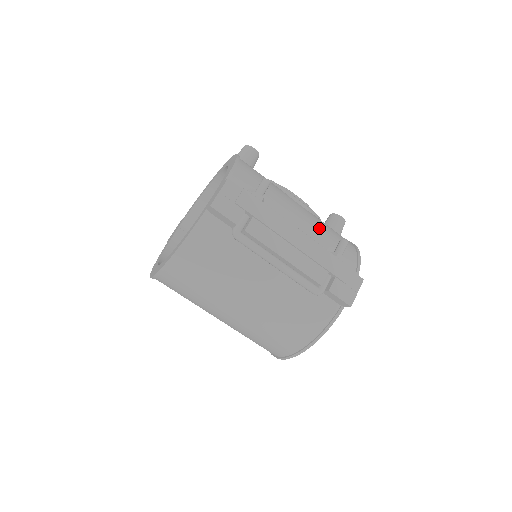
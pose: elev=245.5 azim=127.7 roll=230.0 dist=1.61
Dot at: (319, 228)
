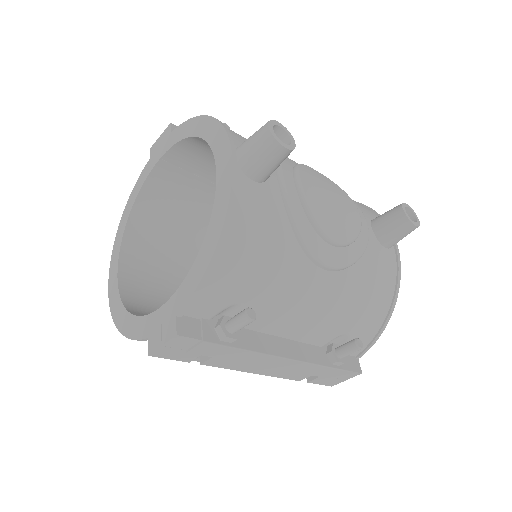
Dot at: (335, 312)
